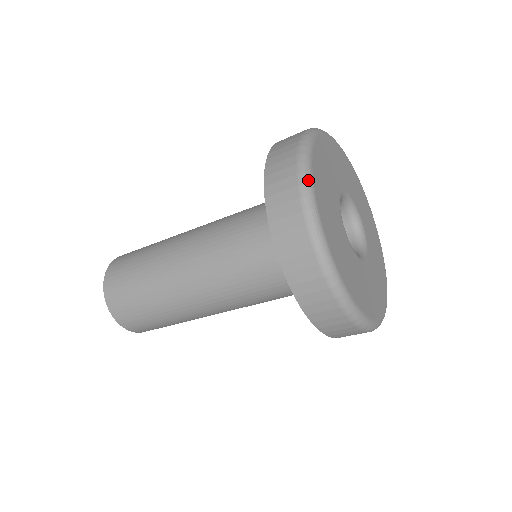
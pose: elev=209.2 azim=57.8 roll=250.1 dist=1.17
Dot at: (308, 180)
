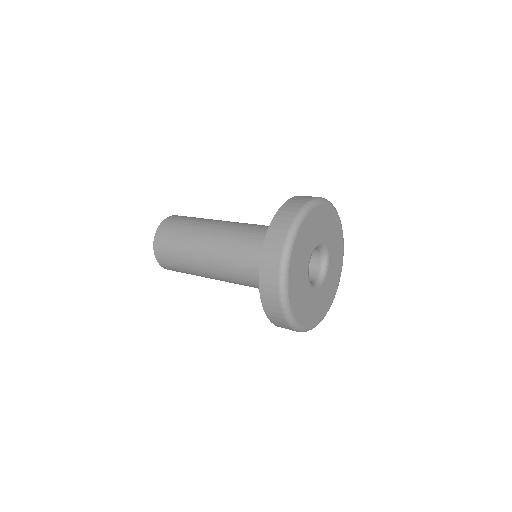
Dot at: (302, 330)
